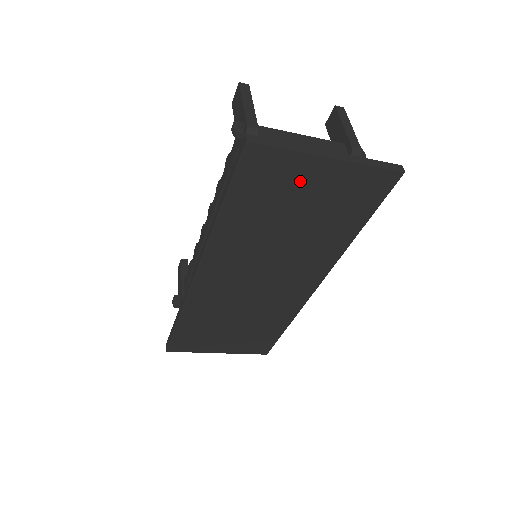
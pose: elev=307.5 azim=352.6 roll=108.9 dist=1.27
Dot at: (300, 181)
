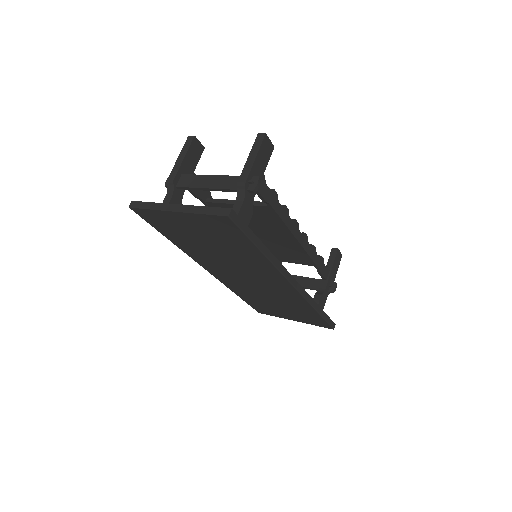
Dot at: (179, 224)
